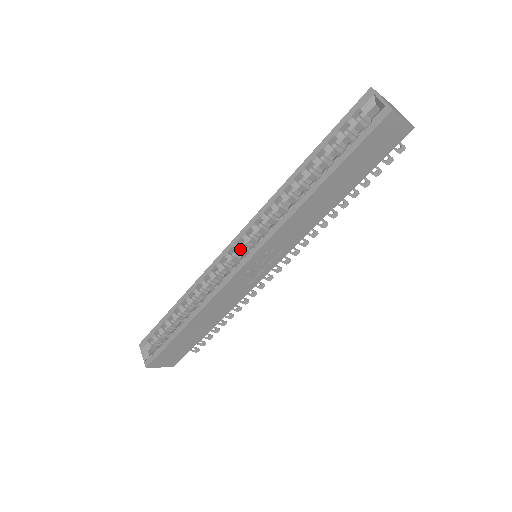
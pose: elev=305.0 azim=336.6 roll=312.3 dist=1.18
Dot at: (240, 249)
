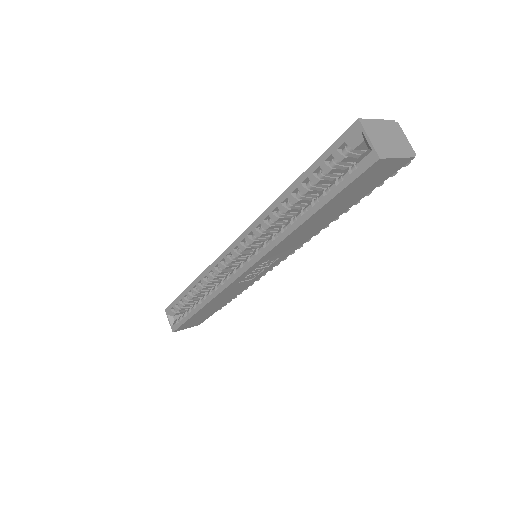
Dot at: (237, 255)
